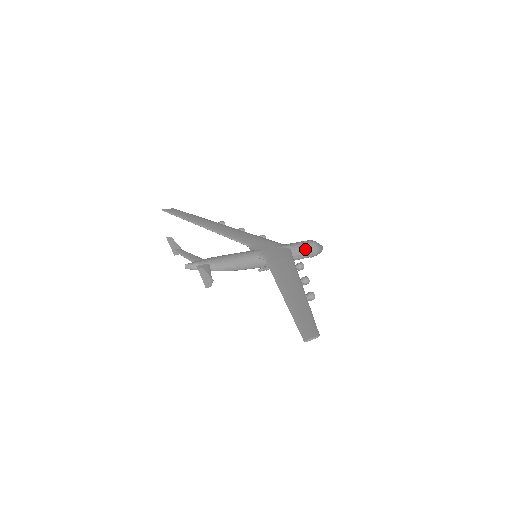
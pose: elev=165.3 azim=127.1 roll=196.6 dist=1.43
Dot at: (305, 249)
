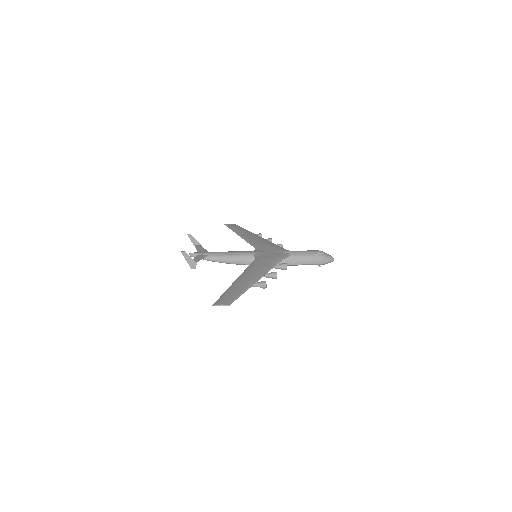
Dot at: (306, 256)
